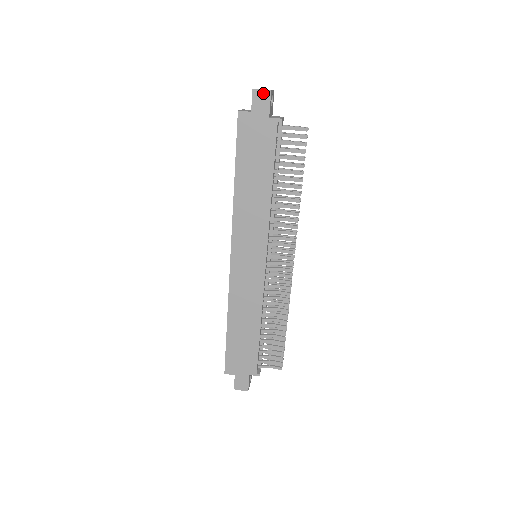
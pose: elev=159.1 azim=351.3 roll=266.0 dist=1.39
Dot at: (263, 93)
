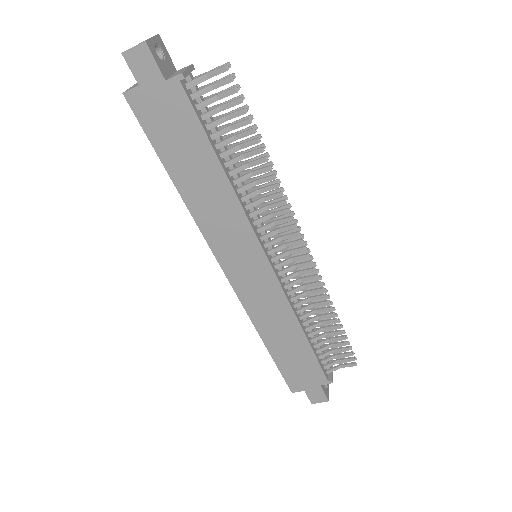
Dot at: (137, 51)
